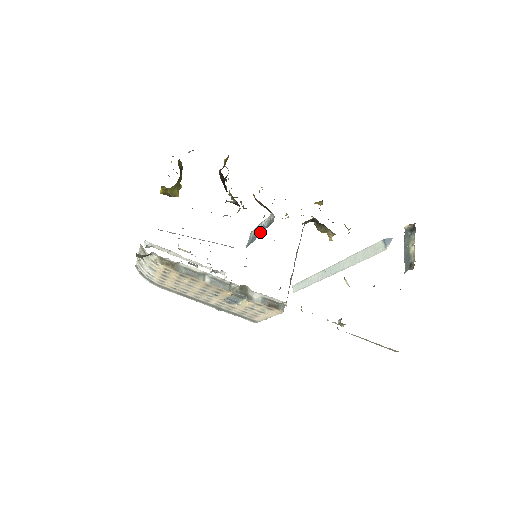
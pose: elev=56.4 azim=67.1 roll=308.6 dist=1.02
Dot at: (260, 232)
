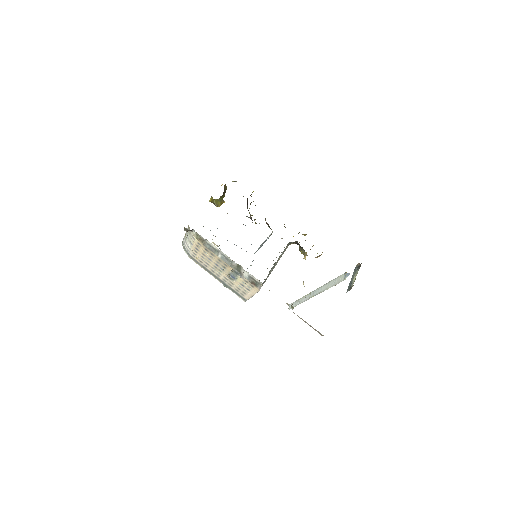
Dot at: occluded
